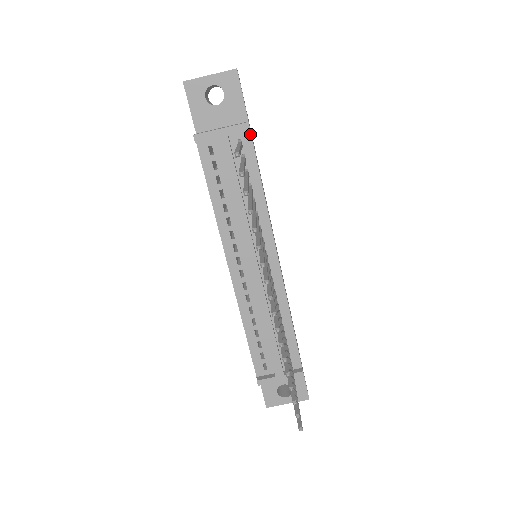
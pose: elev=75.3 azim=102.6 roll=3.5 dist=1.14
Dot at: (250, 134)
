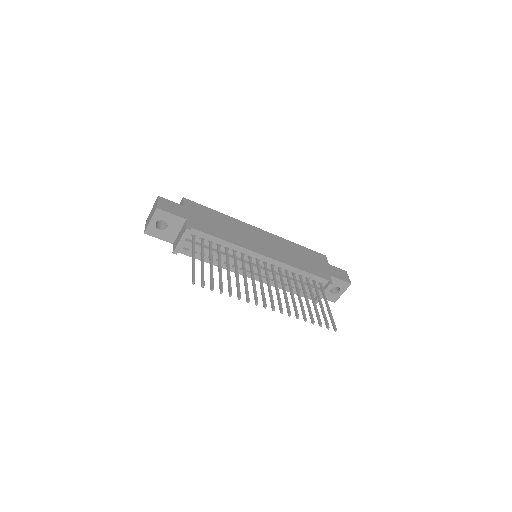
Dot at: (193, 229)
